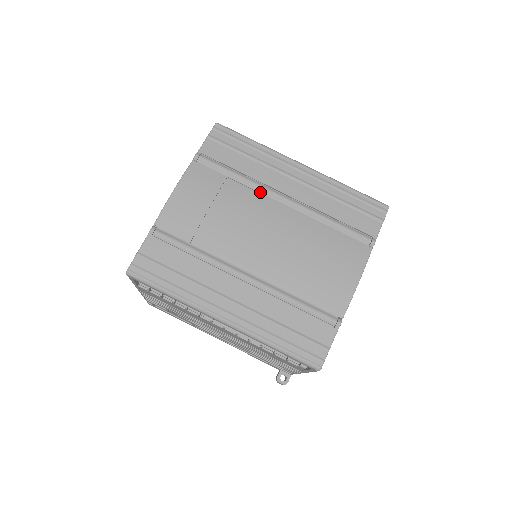
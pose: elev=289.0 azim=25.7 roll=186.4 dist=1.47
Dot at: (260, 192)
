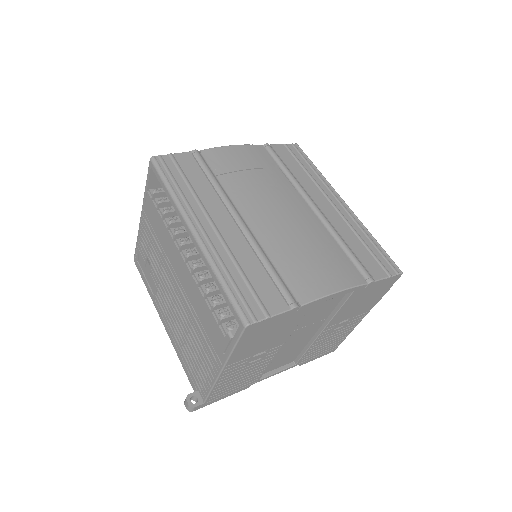
Dot at: (298, 190)
